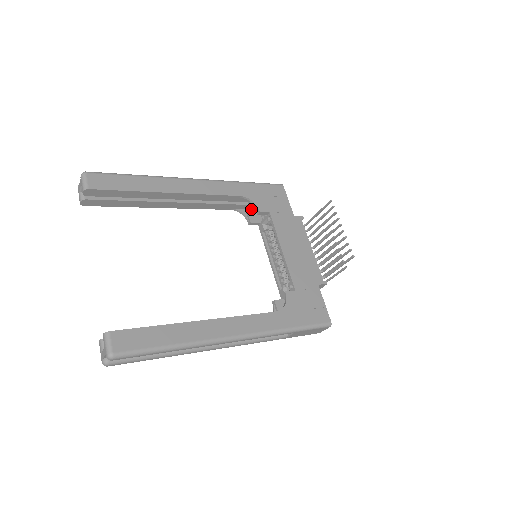
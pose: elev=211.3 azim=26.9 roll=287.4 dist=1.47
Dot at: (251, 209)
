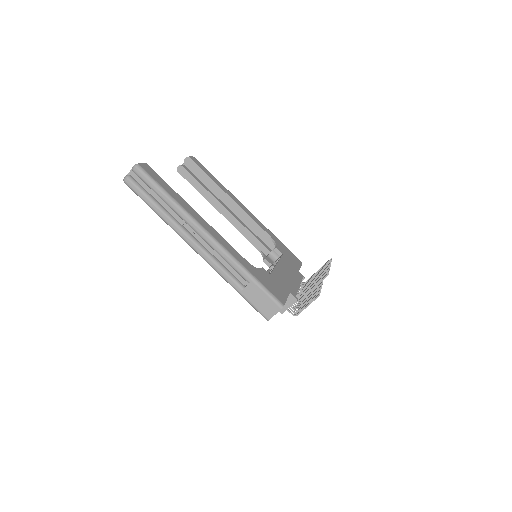
Dot at: (271, 257)
